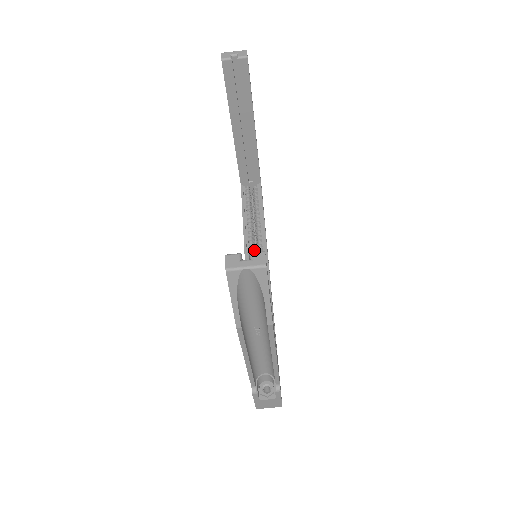
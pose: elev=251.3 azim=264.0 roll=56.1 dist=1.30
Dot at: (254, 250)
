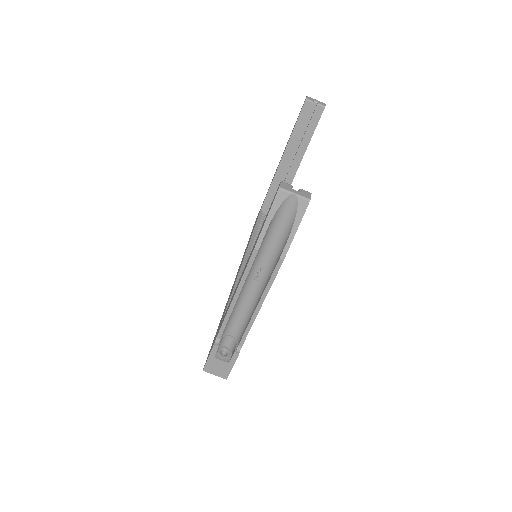
Dot at: occluded
